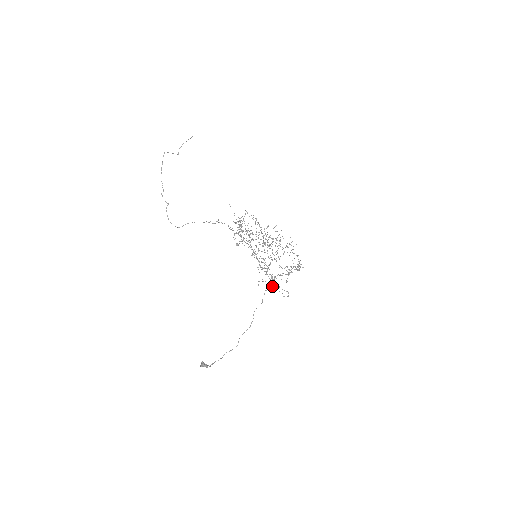
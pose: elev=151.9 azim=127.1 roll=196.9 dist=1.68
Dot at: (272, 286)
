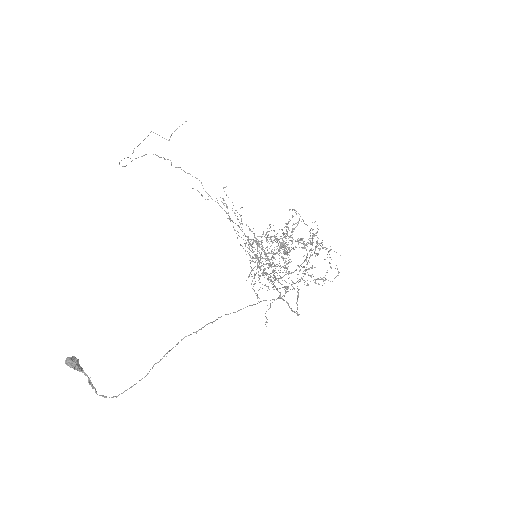
Dot at: (278, 298)
